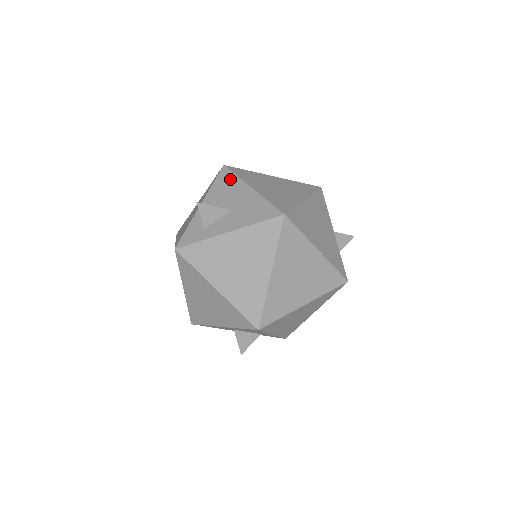
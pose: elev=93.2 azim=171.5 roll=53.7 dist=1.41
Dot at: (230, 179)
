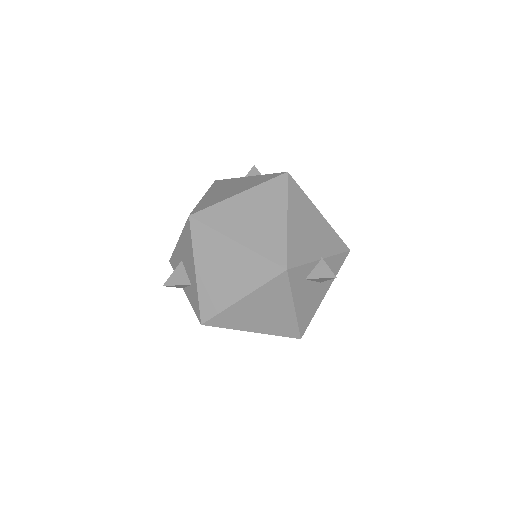
Dot at: occluded
